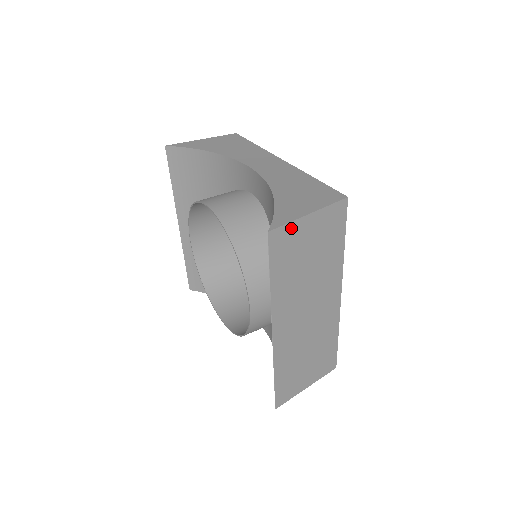
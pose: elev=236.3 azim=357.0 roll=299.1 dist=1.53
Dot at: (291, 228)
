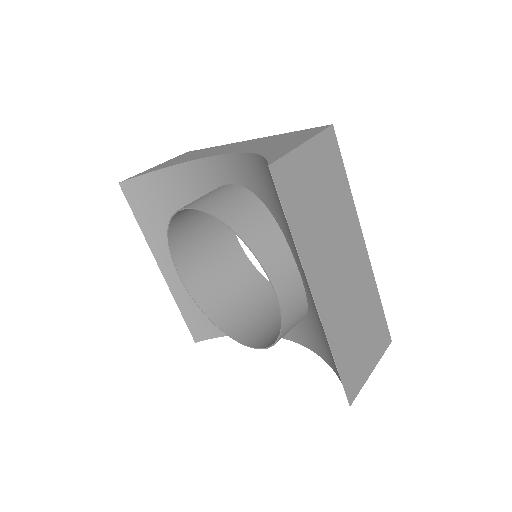
Dot at: (290, 161)
